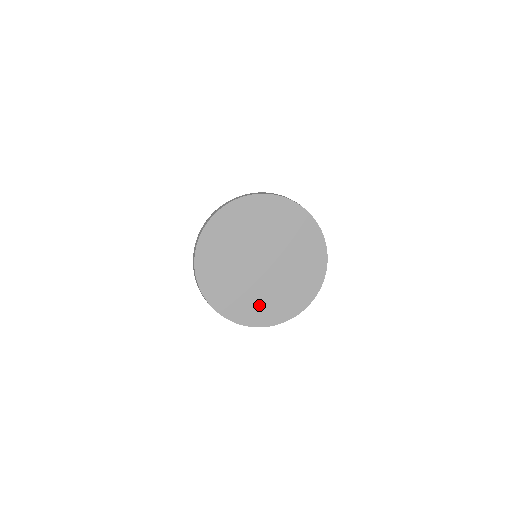
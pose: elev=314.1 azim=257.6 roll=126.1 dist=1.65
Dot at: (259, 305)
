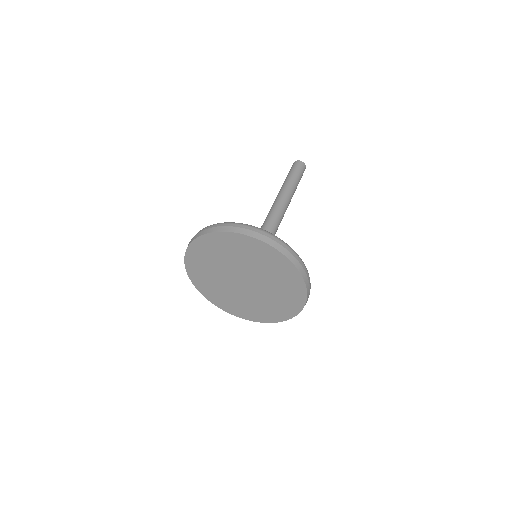
Dot at: (223, 296)
